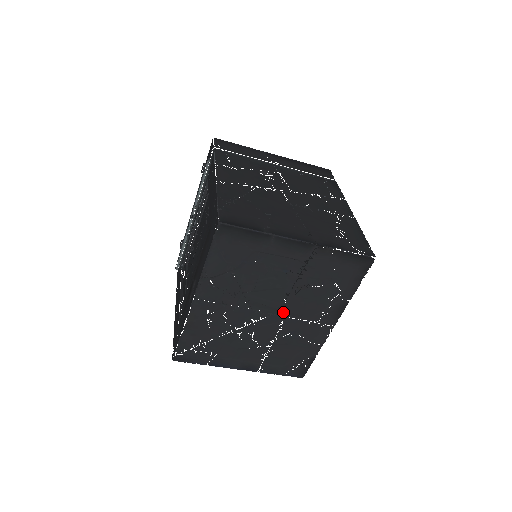
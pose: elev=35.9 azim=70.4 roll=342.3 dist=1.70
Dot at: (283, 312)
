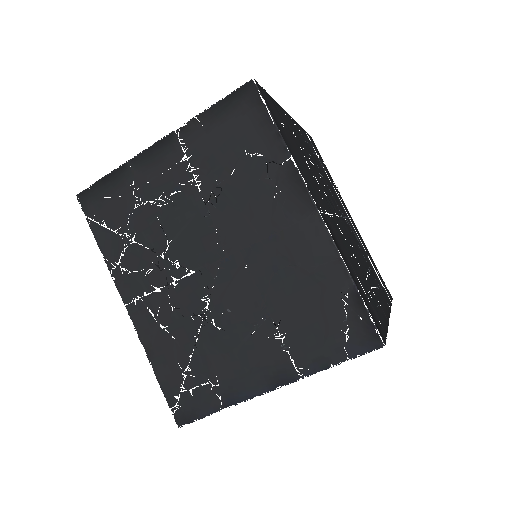
Dot at: (230, 246)
